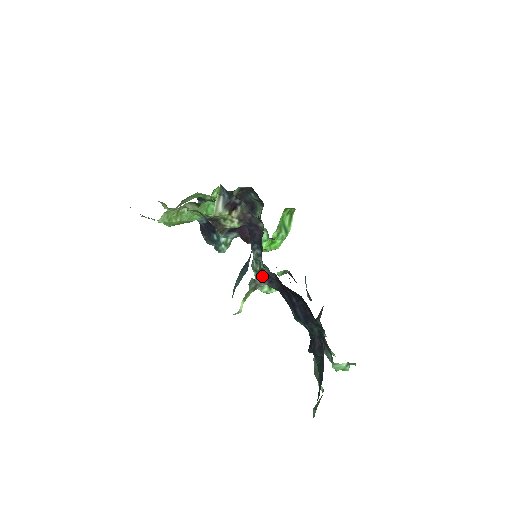
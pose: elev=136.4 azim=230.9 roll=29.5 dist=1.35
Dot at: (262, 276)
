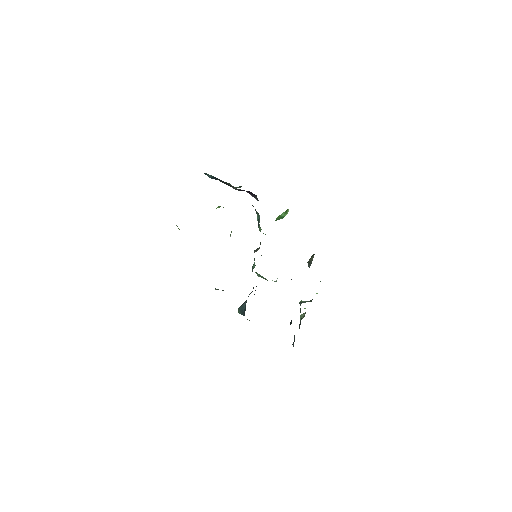
Dot at: occluded
